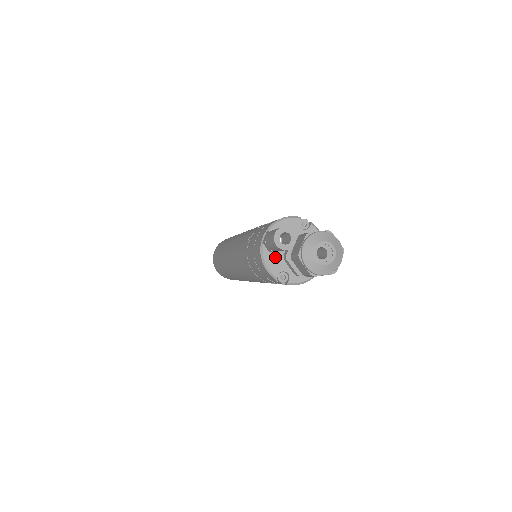
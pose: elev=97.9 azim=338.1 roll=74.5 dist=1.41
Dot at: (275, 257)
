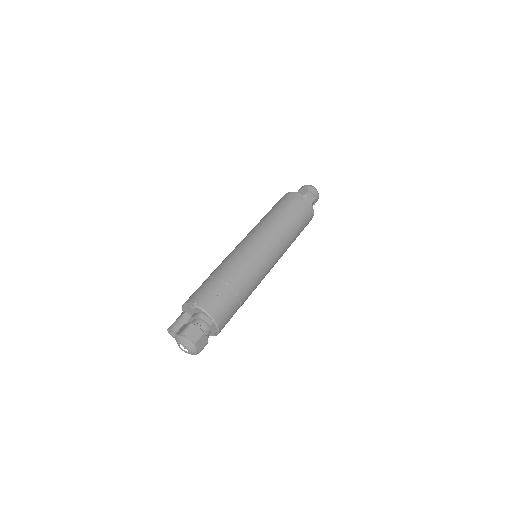
Dot at: occluded
